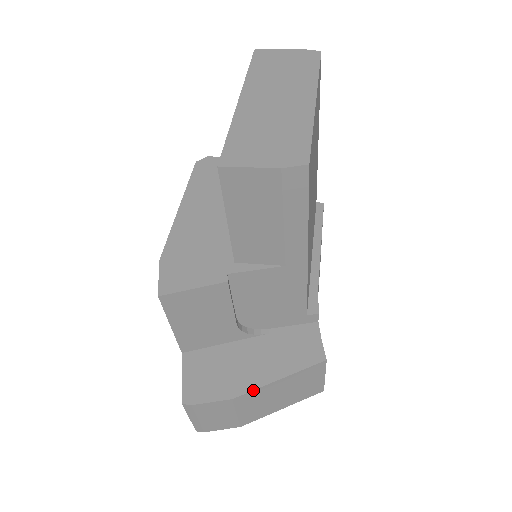
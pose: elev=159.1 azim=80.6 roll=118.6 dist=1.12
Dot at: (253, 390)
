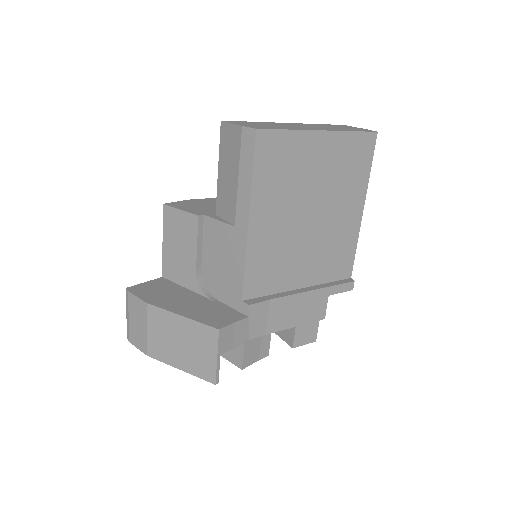
Dot at: (161, 308)
